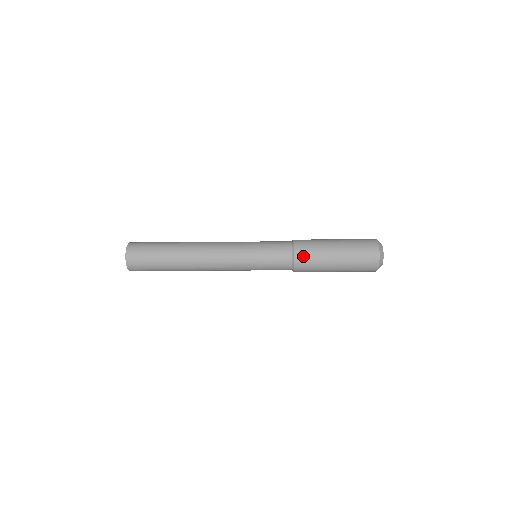
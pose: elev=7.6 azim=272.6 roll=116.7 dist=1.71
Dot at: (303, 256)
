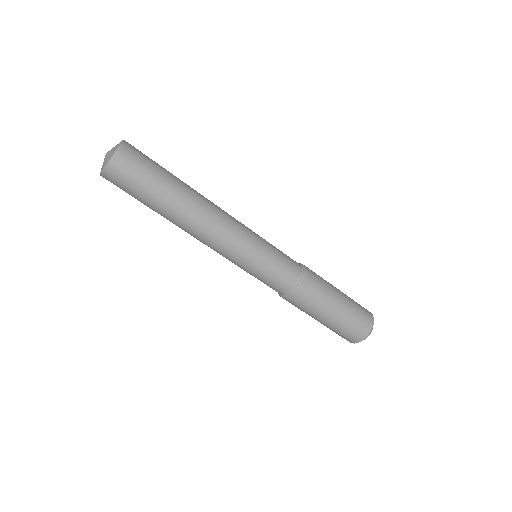
Dot at: occluded
